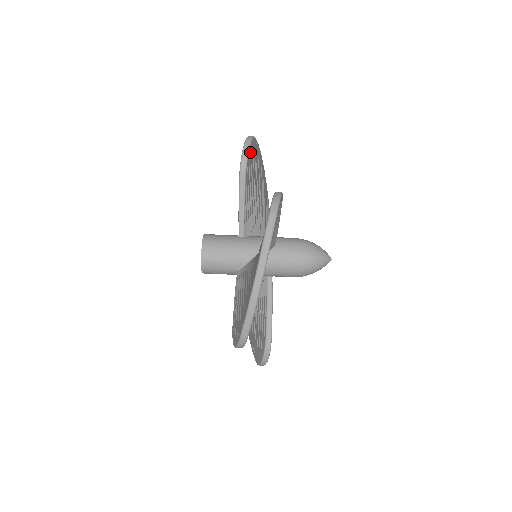
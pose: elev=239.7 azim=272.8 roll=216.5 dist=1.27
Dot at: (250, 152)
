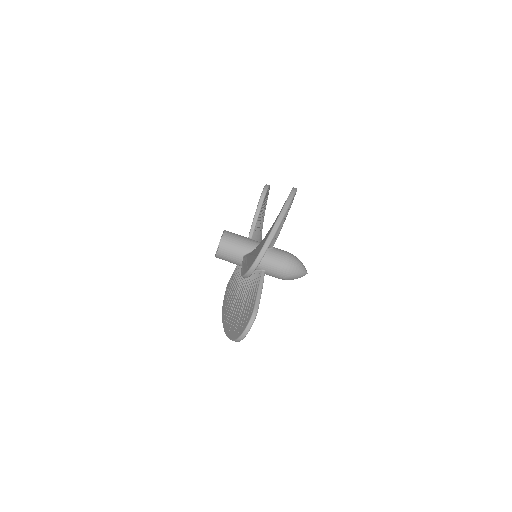
Dot at: (268, 190)
